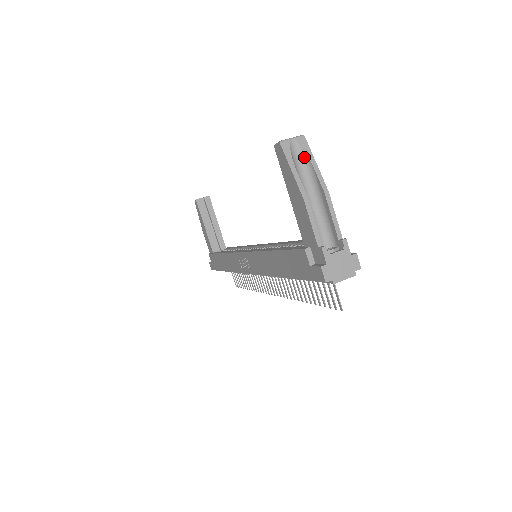
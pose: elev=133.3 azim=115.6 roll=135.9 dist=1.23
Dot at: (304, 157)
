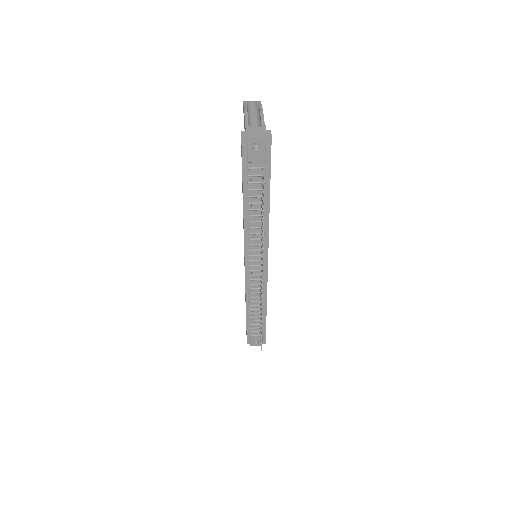
Dot at: (256, 106)
